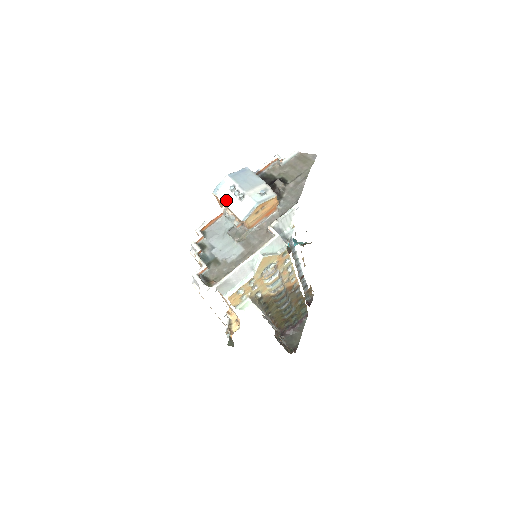
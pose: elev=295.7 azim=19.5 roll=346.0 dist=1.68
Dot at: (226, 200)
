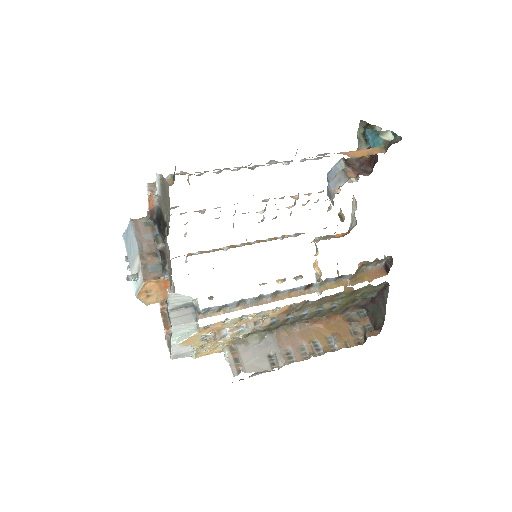
Dot at: occluded
